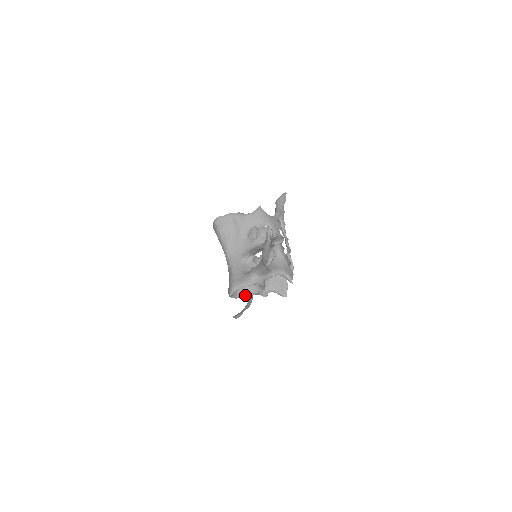
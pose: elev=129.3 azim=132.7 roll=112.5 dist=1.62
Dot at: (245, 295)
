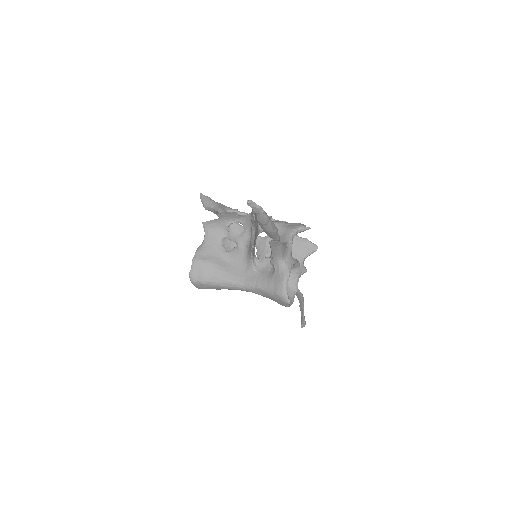
Dot at: (294, 291)
